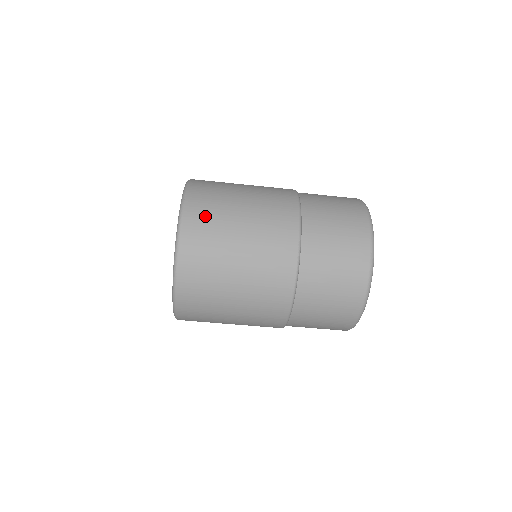
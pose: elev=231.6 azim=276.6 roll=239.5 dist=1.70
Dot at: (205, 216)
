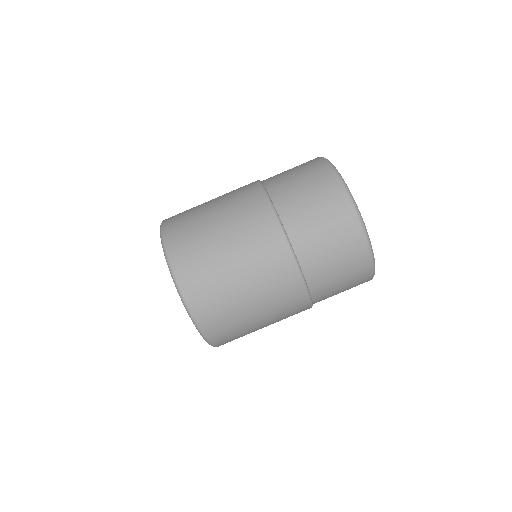
Dot at: (199, 277)
